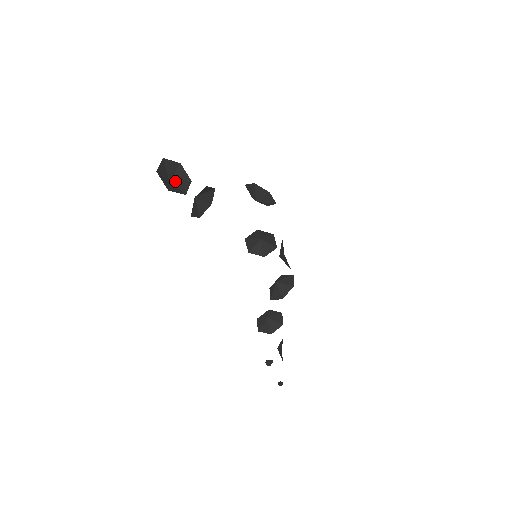
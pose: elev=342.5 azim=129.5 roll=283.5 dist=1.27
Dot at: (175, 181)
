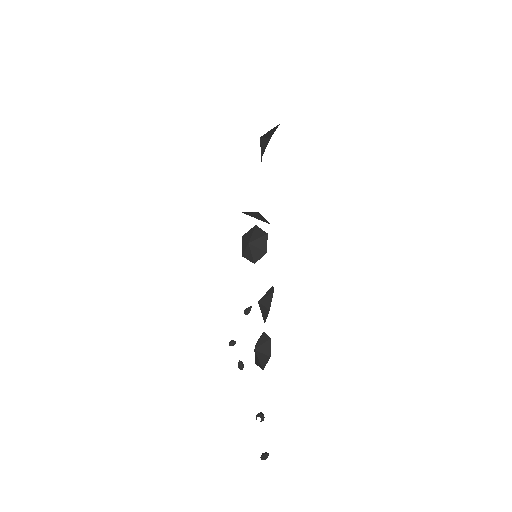
Dot at: occluded
